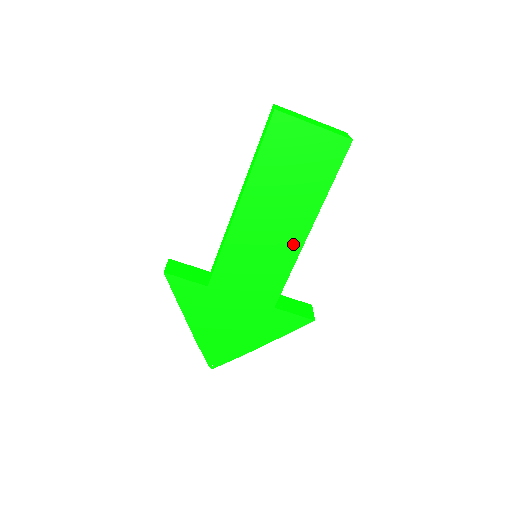
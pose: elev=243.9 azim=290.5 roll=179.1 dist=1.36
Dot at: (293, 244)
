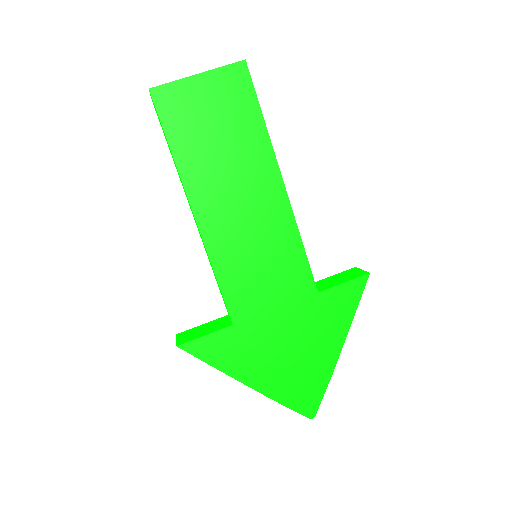
Dot at: (278, 209)
